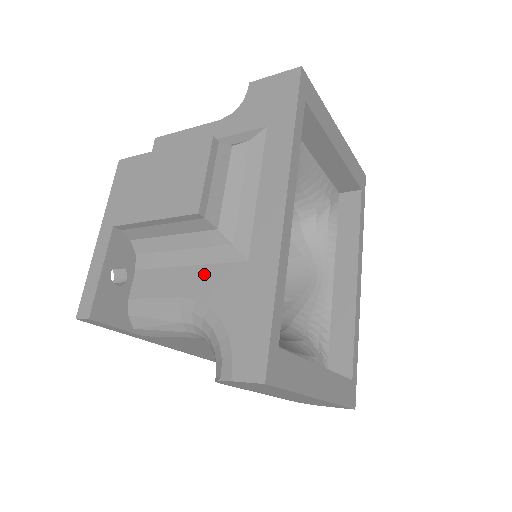
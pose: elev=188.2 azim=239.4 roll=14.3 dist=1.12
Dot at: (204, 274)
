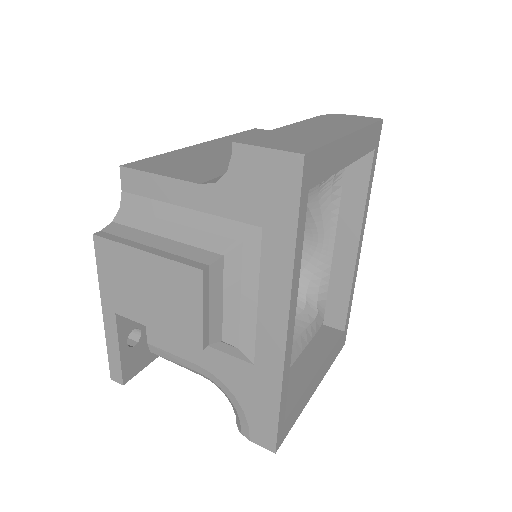
Dot at: (214, 356)
